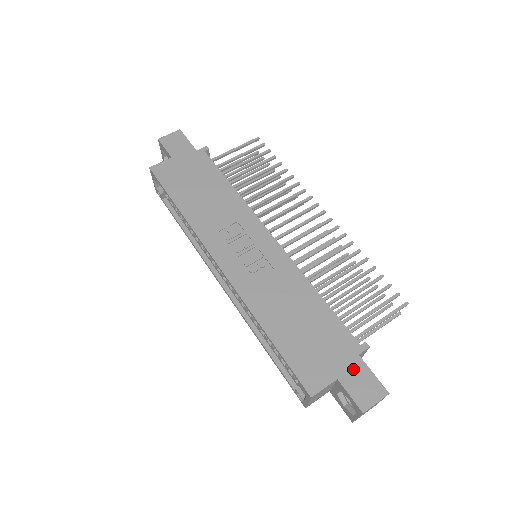
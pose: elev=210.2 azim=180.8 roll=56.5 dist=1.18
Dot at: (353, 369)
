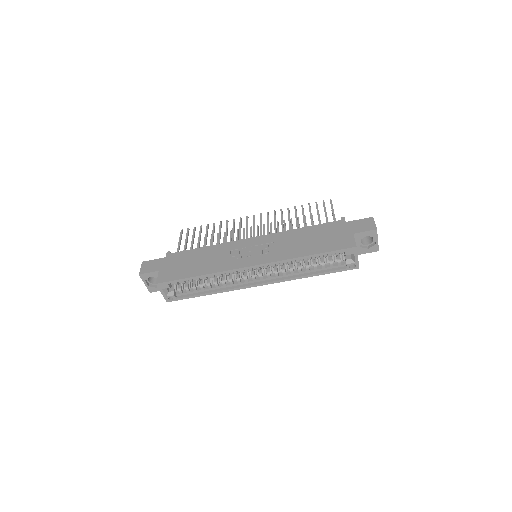
Dot at: (352, 226)
